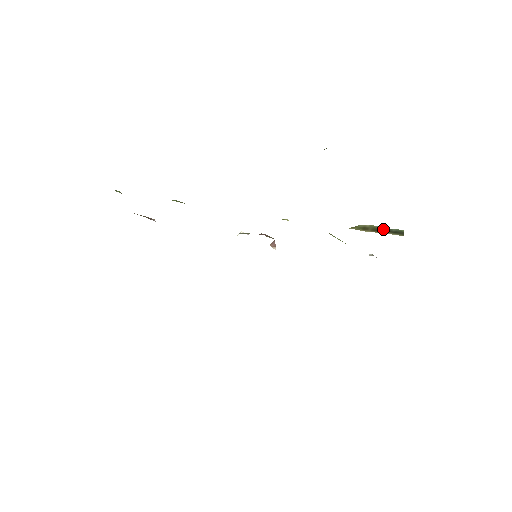
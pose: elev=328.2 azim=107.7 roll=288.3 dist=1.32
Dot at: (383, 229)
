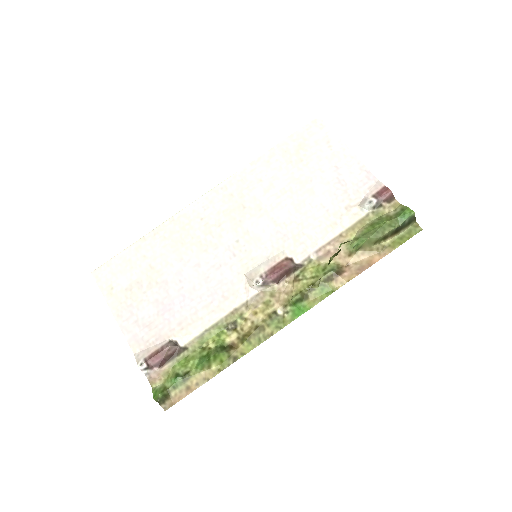
Dot at: (400, 228)
